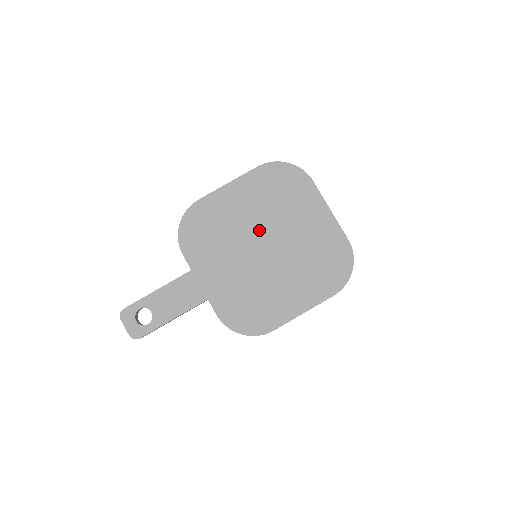
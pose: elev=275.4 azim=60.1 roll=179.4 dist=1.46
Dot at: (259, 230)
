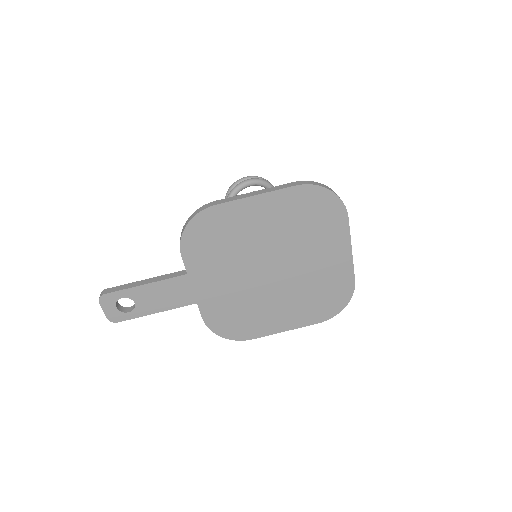
Dot at: (272, 252)
